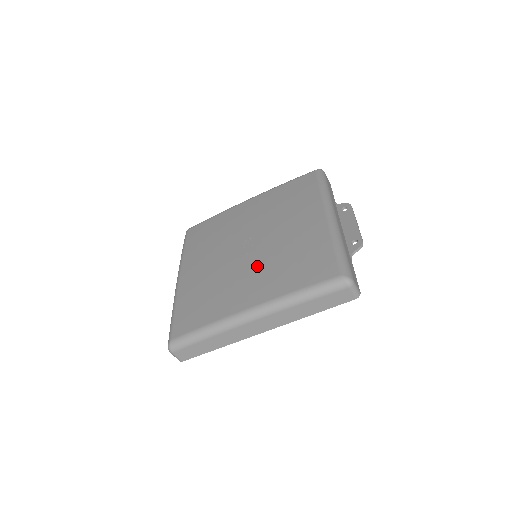
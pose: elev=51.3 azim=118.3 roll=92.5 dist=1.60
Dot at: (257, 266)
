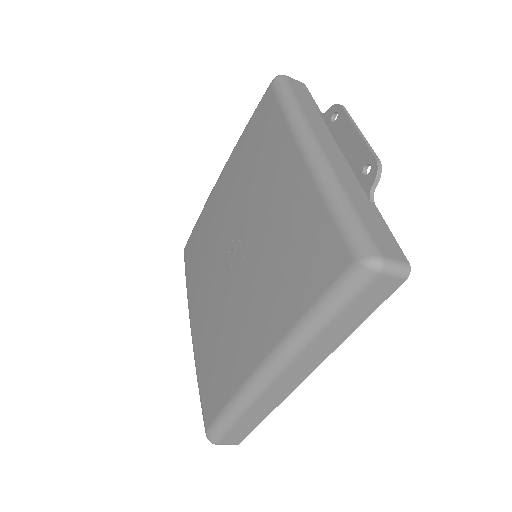
Dot at: (250, 284)
